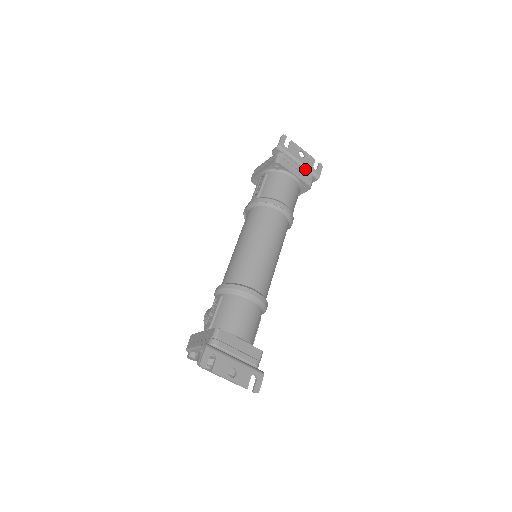
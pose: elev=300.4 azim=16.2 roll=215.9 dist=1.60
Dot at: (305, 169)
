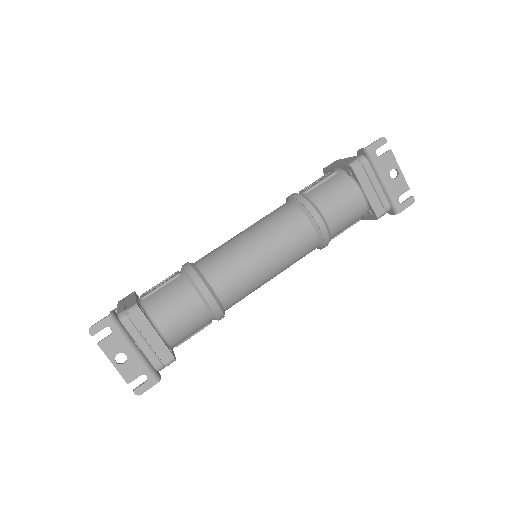
Dot at: (386, 193)
